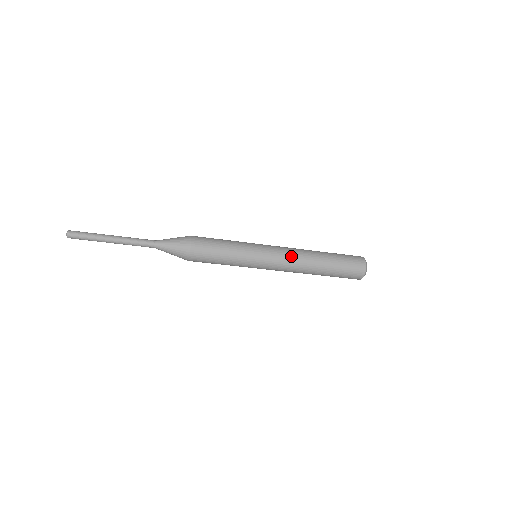
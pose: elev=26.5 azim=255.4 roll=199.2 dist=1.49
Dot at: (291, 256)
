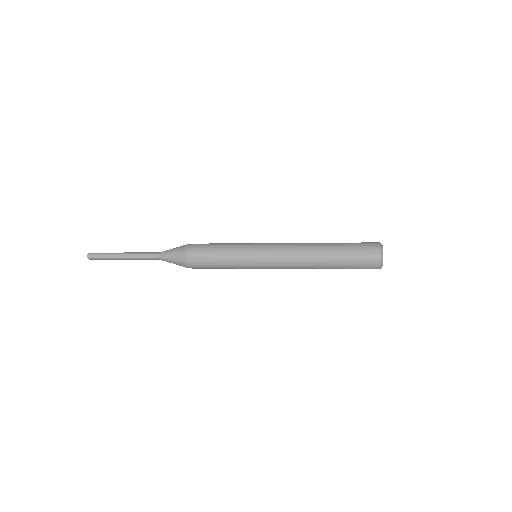
Dot at: (289, 267)
